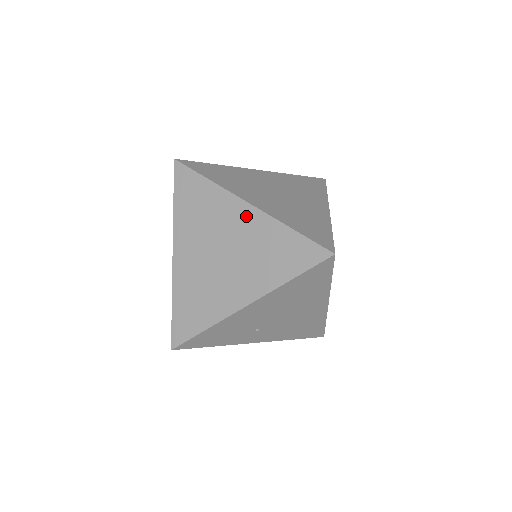
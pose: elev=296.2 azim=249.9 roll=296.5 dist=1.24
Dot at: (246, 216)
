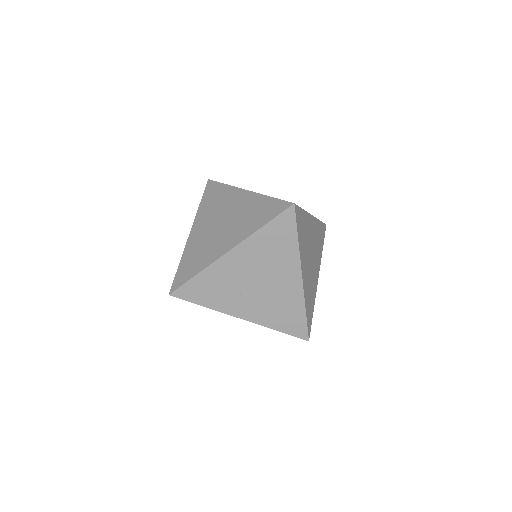
Dot at: (243, 197)
